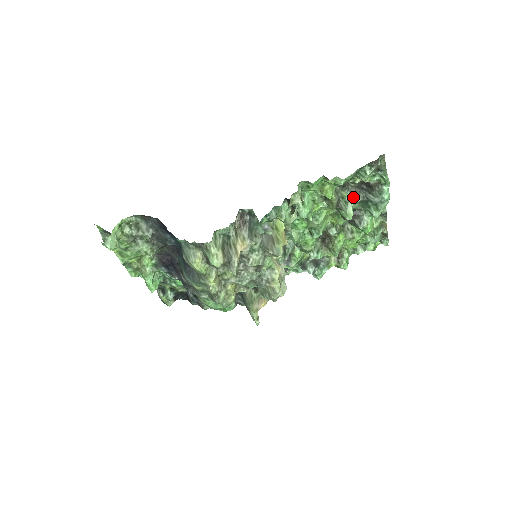
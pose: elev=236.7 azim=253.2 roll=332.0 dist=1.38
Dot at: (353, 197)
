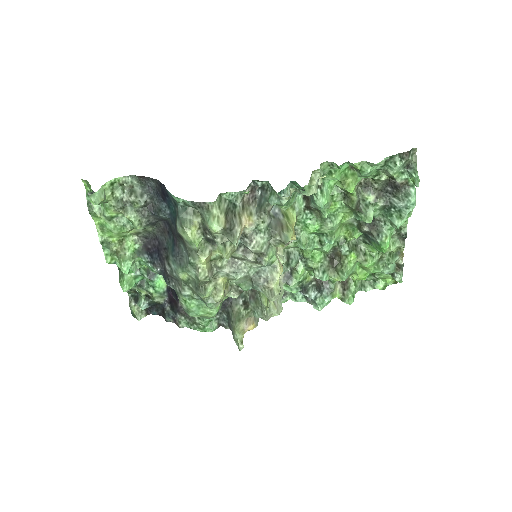
Dot at: (375, 200)
